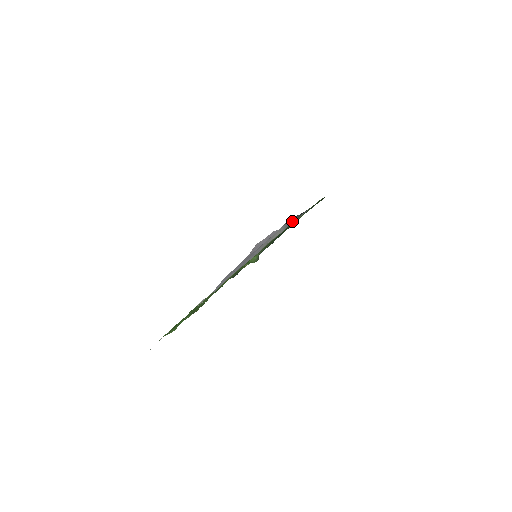
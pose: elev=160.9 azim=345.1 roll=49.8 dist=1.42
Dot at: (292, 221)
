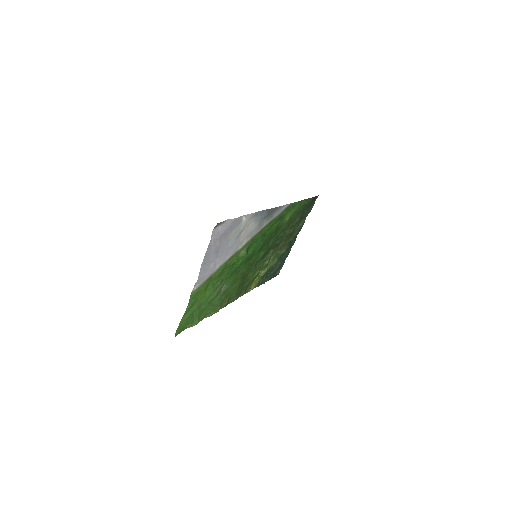
Dot at: (263, 216)
